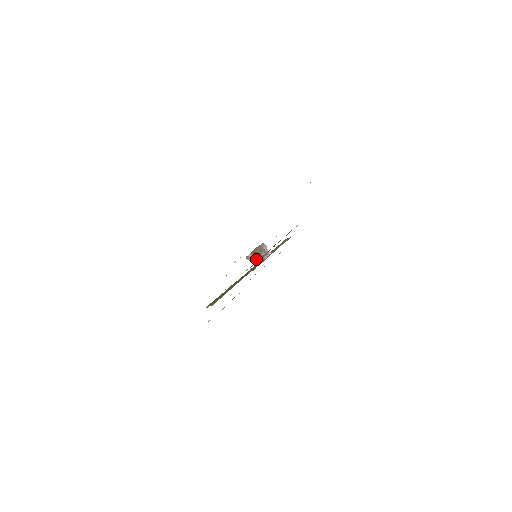
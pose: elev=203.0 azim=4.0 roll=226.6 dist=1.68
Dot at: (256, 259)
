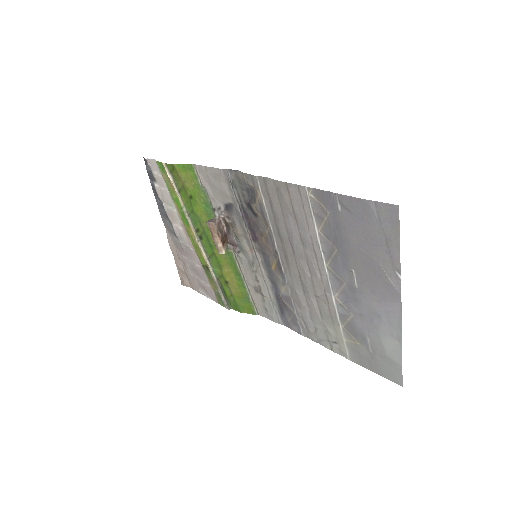
Dot at: (227, 241)
